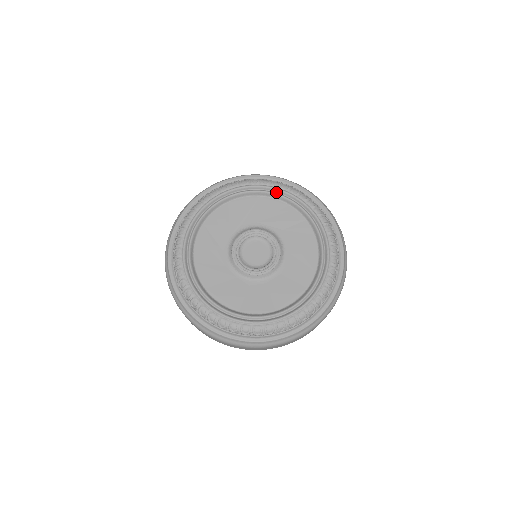
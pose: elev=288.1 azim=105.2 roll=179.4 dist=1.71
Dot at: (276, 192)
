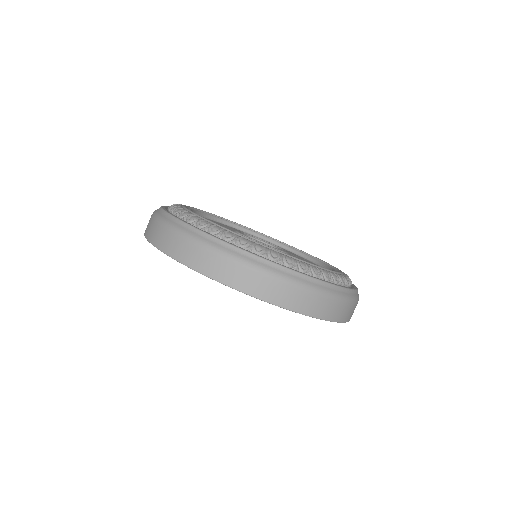
Dot at: occluded
